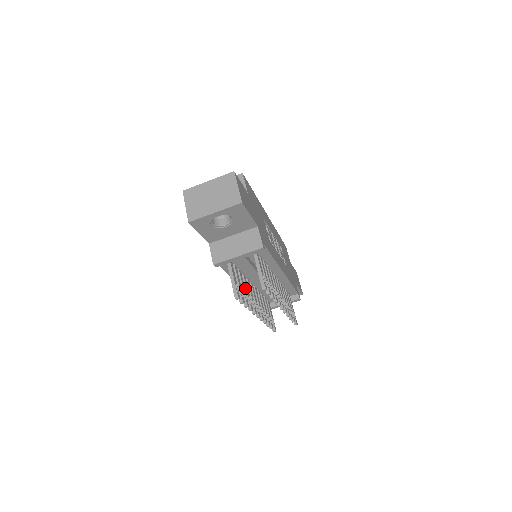
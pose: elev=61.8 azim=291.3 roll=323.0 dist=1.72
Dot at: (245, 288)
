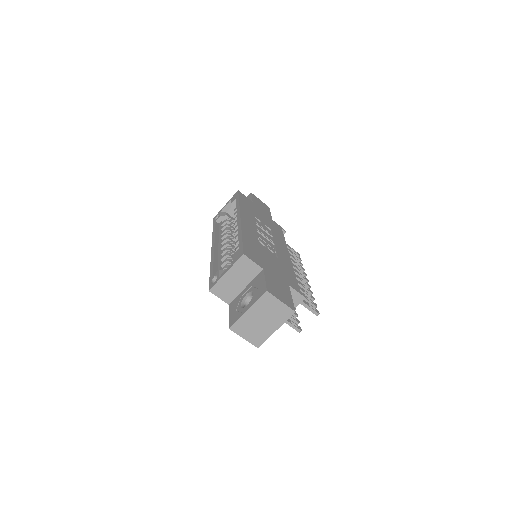
Dot at: occluded
